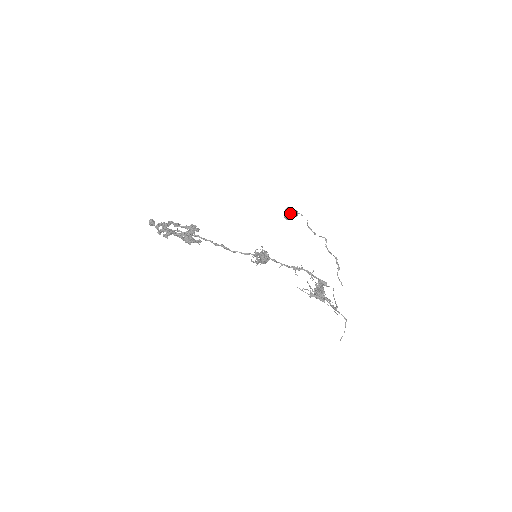
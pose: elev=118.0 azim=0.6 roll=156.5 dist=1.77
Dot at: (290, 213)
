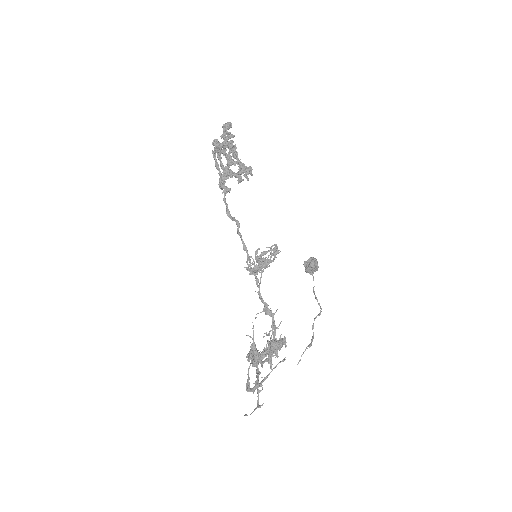
Dot at: (317, 261)
